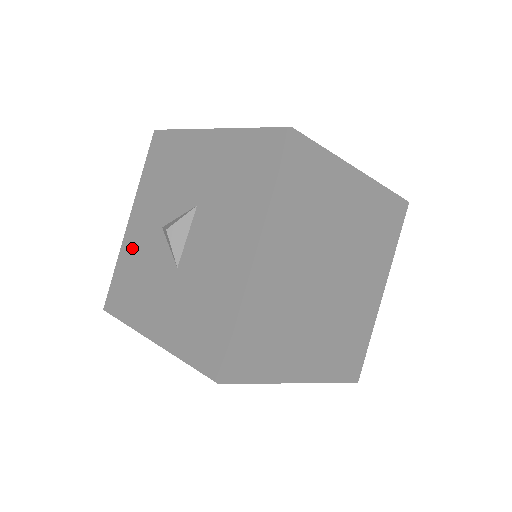
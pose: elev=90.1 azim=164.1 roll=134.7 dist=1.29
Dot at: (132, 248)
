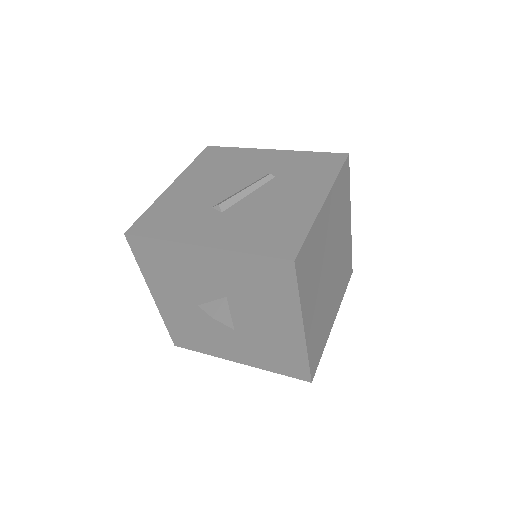
Dot at: (174, 315)
